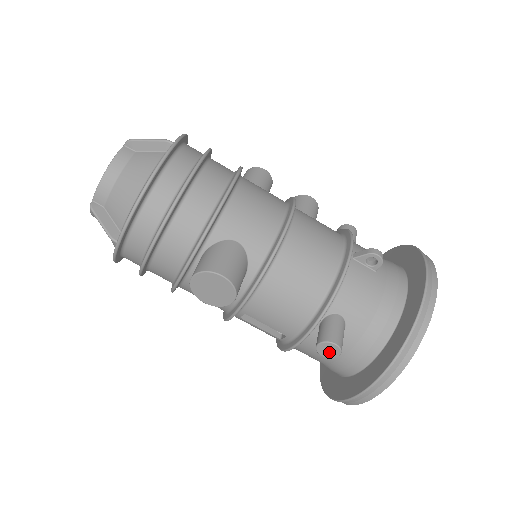
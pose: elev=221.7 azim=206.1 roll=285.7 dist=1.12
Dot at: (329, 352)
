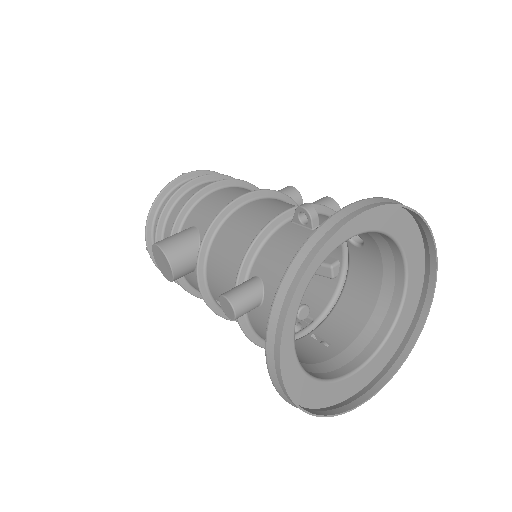
Dot at: (228, 310)
